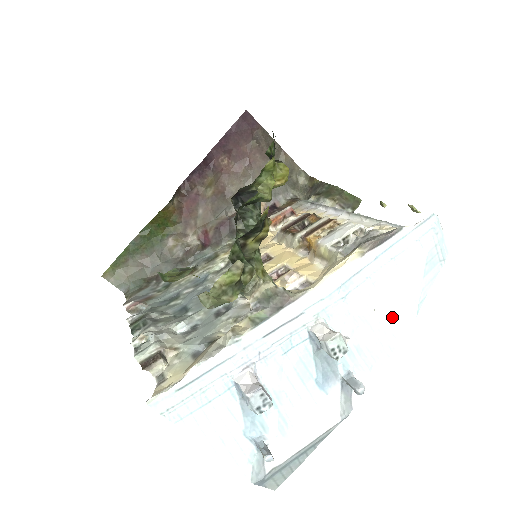
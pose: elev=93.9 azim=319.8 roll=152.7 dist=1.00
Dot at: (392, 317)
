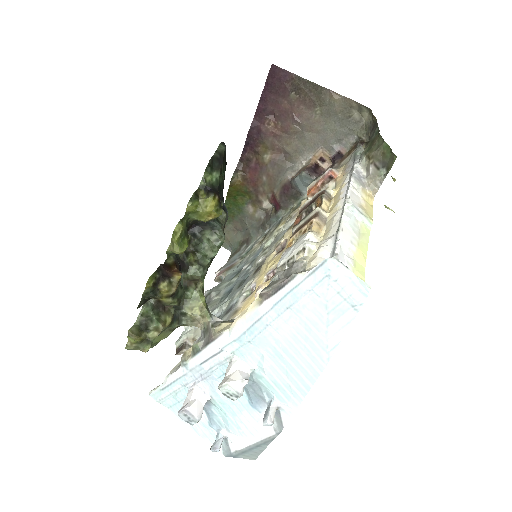
Dot at: (301, 361)
